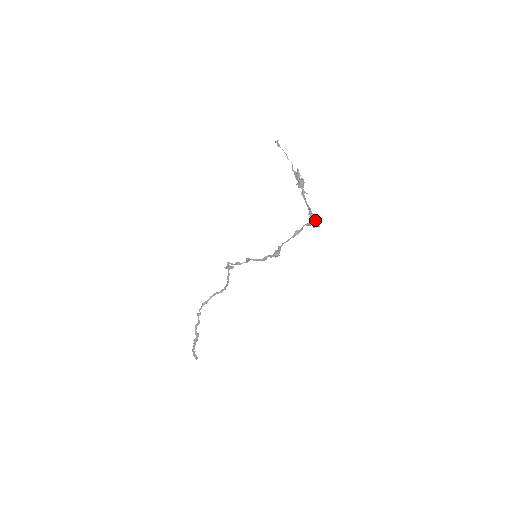
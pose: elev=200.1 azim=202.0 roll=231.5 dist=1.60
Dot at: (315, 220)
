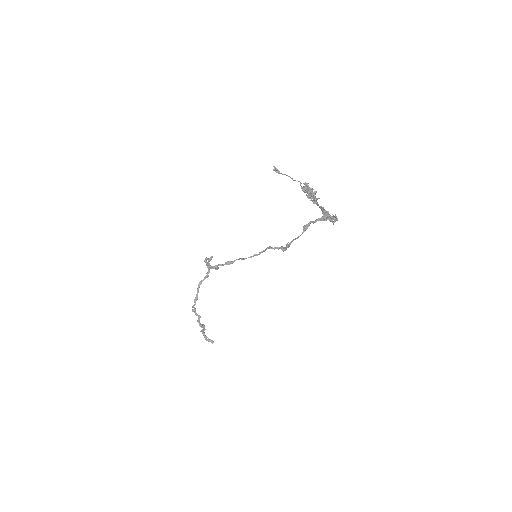
Dot at: (332, 217)
